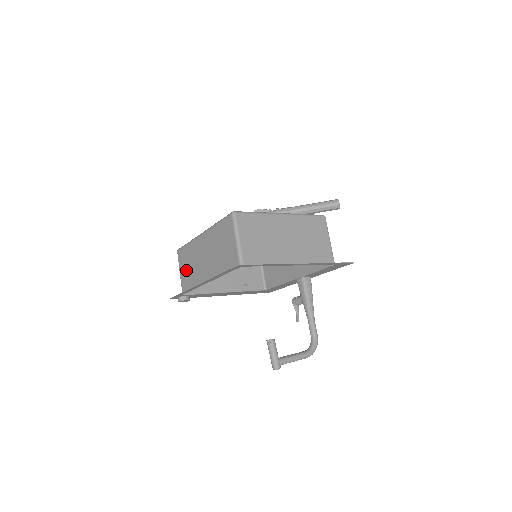
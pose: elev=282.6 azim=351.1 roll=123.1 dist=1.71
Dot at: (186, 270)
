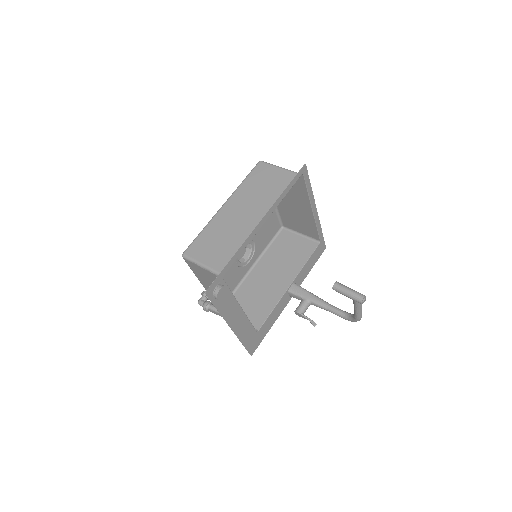
Dot at: (216, 250)
